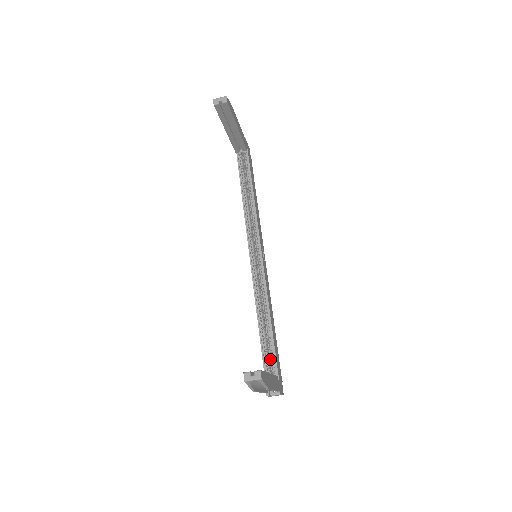
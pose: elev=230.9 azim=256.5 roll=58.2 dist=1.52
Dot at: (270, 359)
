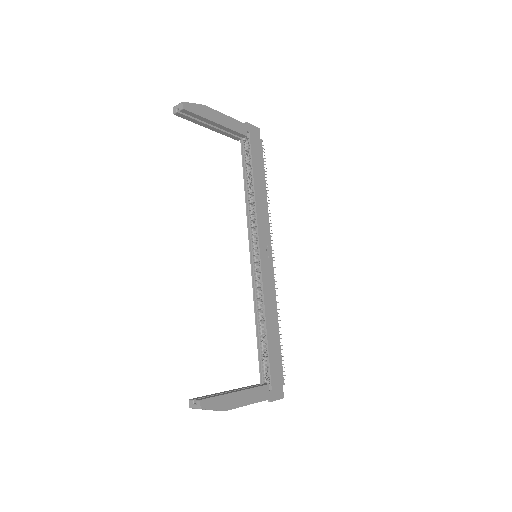
Dot at: occluded
